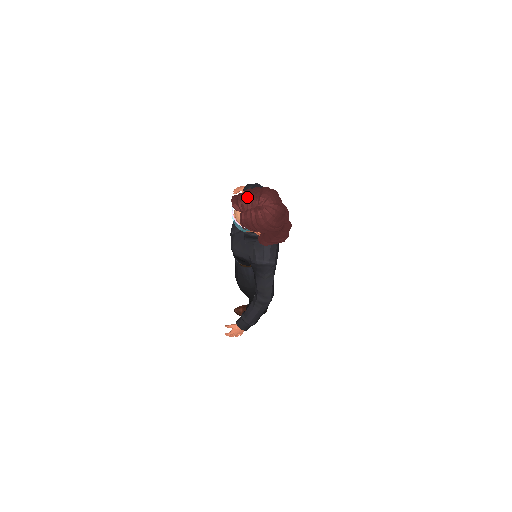
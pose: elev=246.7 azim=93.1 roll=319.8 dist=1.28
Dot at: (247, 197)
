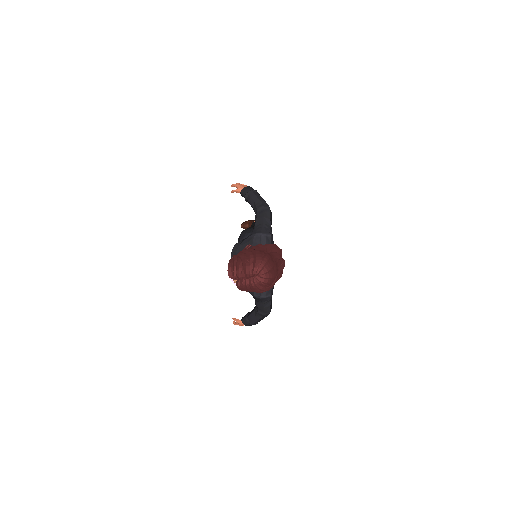
Dot at: (241, 269)
